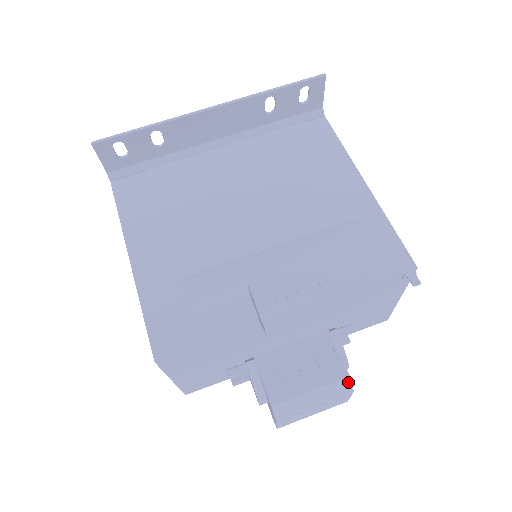
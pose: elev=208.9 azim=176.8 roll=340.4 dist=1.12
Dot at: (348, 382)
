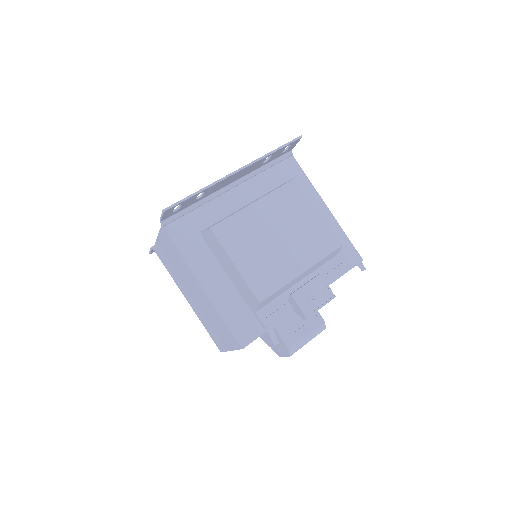
Dot at: (324, 325)
